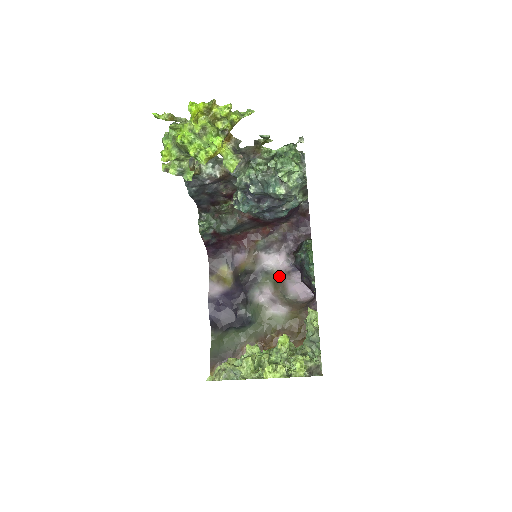
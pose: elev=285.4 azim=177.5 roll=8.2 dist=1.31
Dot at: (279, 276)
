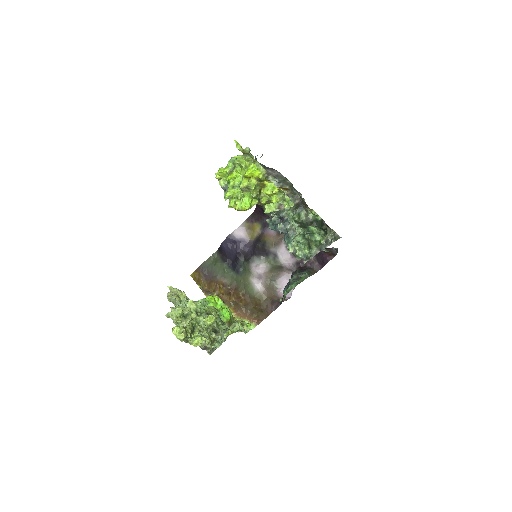
Dot at: (281, 267)
